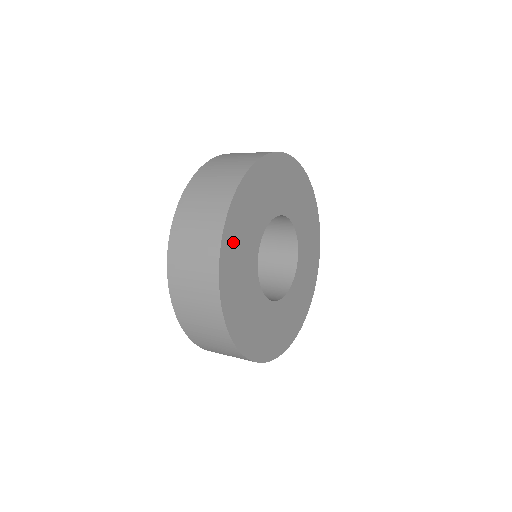
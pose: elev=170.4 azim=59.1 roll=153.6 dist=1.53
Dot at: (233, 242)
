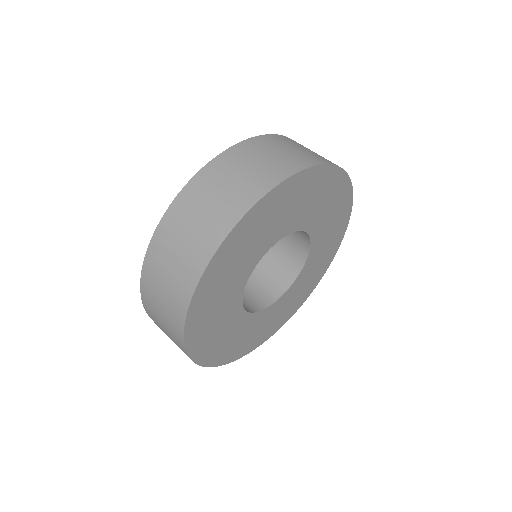
Dot at: (223, 352)
